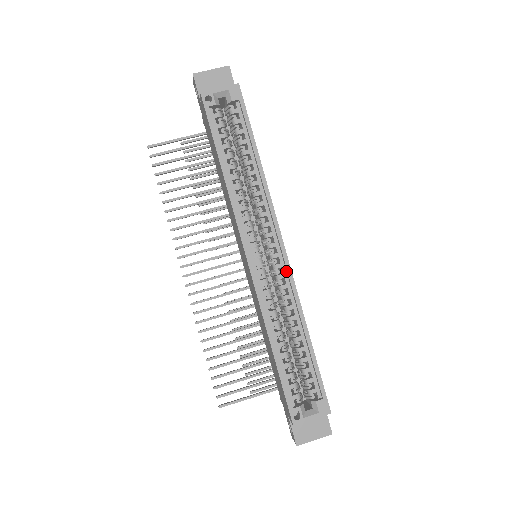
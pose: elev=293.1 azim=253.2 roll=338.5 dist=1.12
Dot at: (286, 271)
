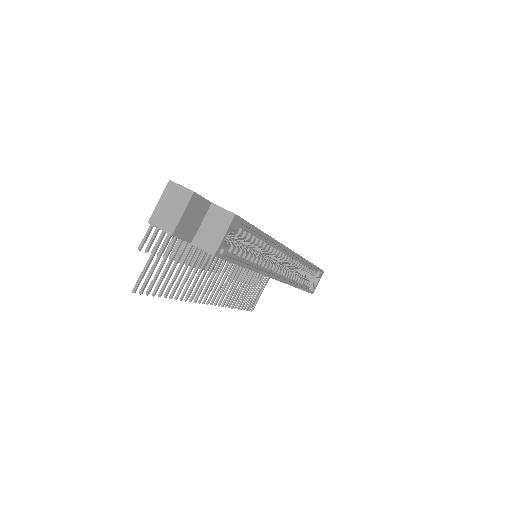
Dot at: (294, 256)
